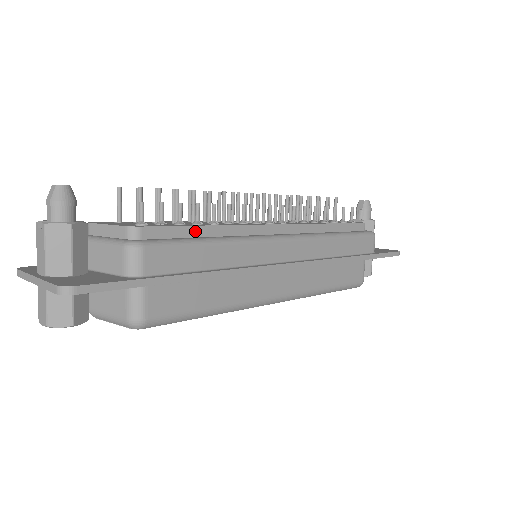
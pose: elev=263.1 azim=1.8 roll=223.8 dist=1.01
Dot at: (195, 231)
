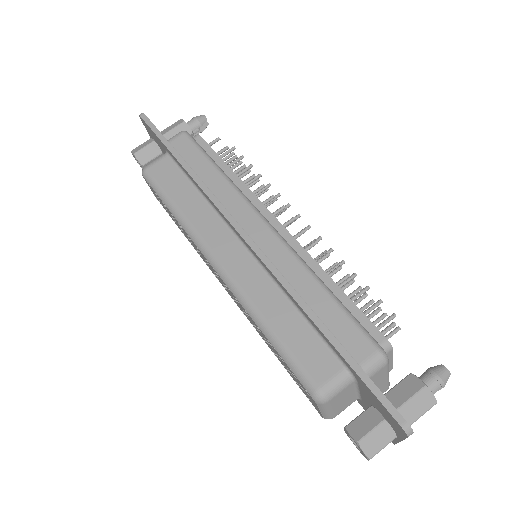
Dot at: (220, 163)
